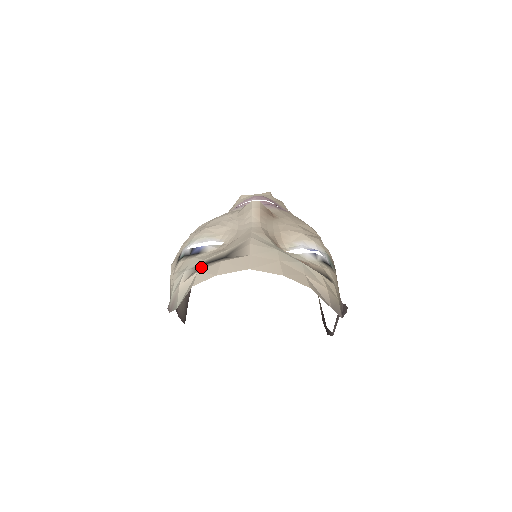
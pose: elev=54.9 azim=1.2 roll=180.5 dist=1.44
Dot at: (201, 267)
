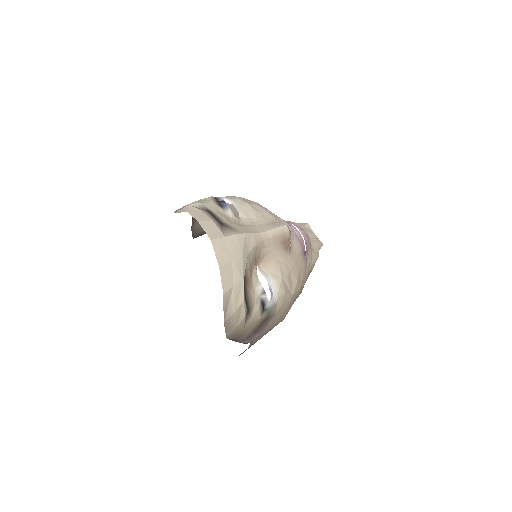
Dot at: (206, 211)
